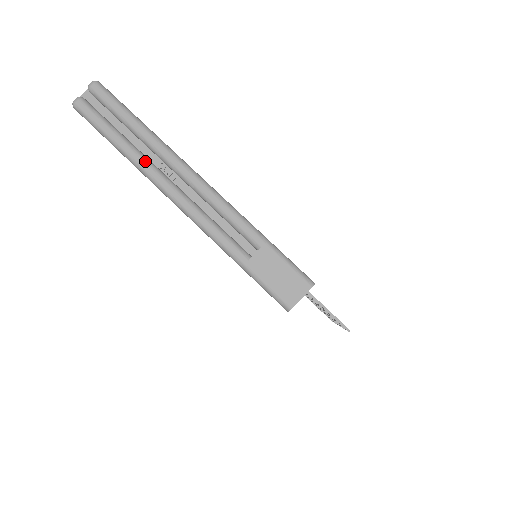
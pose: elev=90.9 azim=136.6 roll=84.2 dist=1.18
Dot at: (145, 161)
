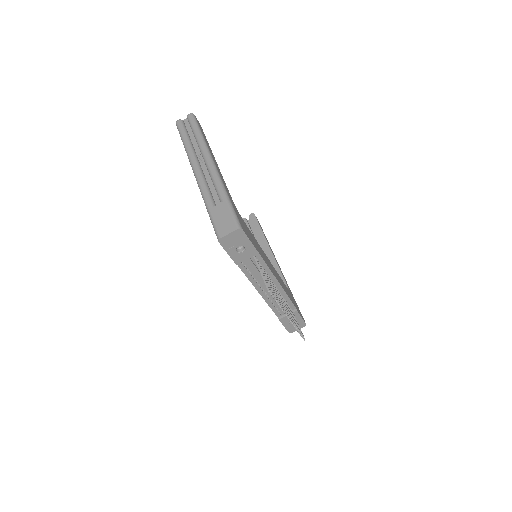
Dot at: (192, 151)
